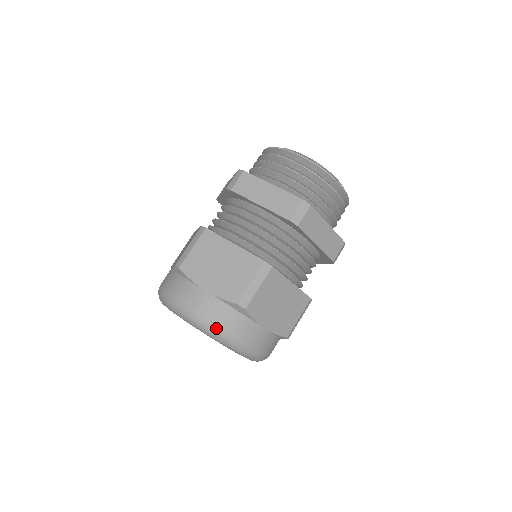
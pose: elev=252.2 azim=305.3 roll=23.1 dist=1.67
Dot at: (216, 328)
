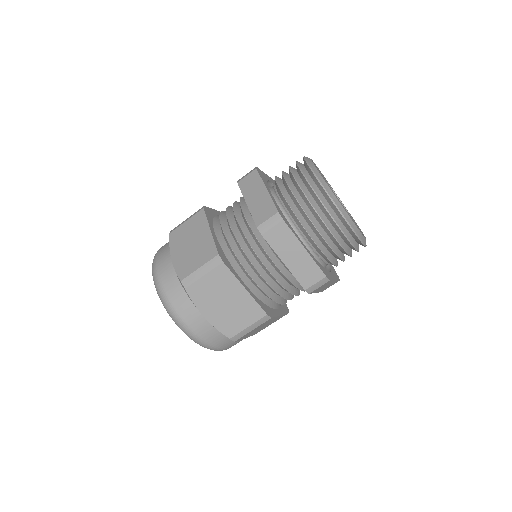
Dot at: (162, 294)
